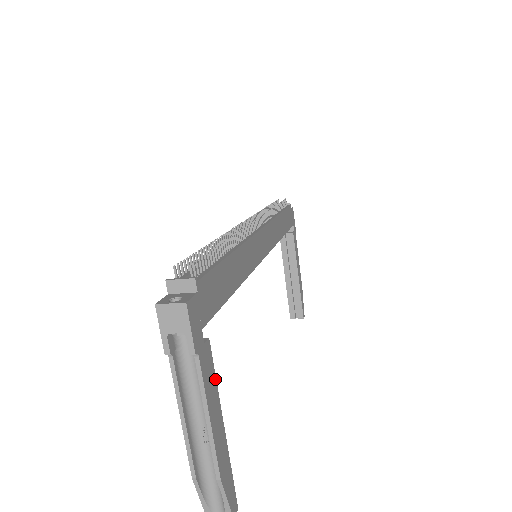
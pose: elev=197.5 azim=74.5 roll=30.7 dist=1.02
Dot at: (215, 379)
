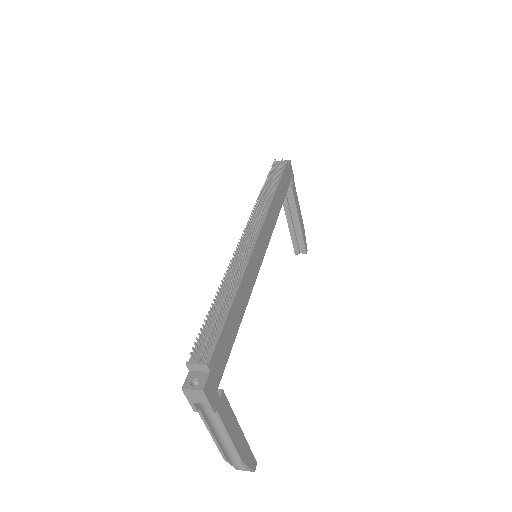
Dot at: (231, 409)
